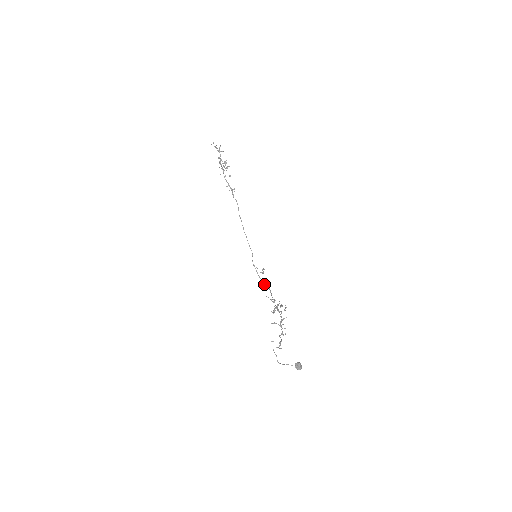
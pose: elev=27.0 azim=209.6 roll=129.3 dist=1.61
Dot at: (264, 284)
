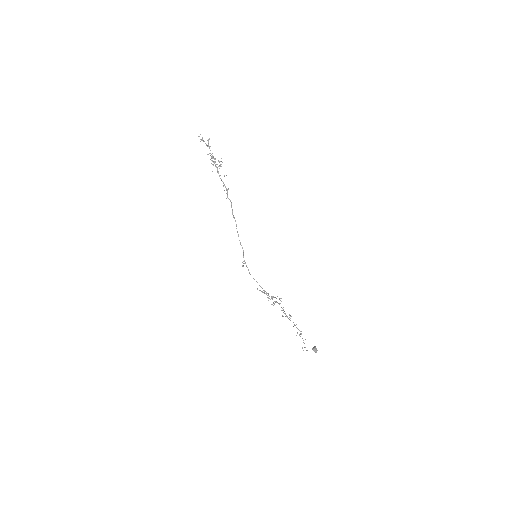
Dot at: (253, 278)
